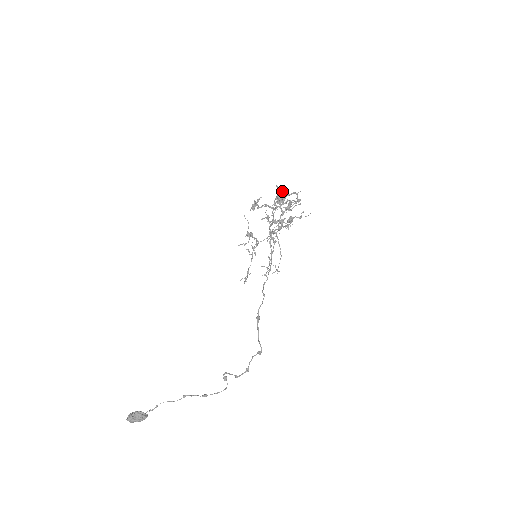
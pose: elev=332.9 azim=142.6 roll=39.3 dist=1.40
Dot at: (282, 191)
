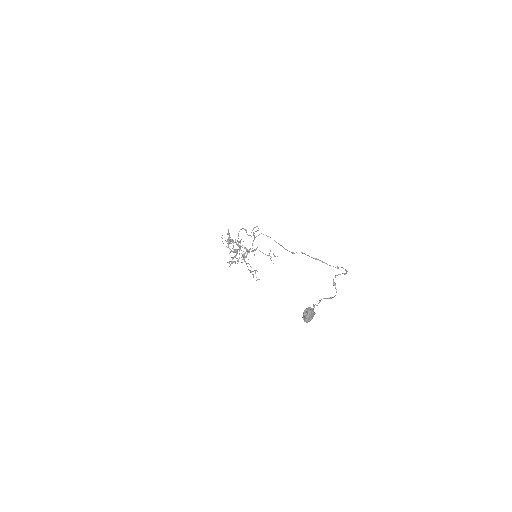
Dot at: occluded
